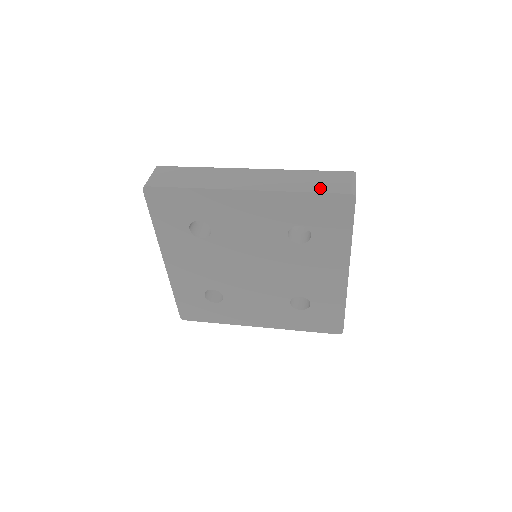
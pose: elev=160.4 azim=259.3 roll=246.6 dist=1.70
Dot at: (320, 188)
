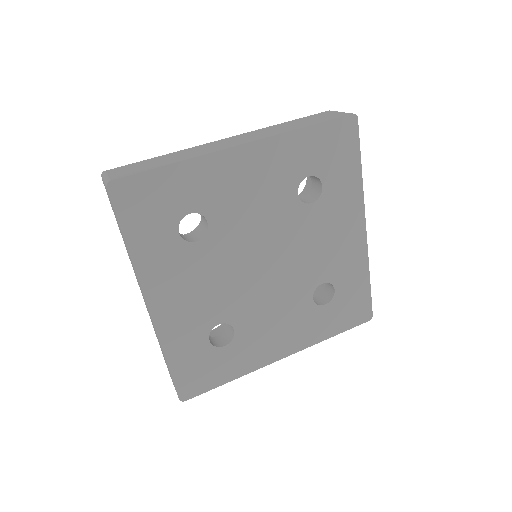
Dot at: (318, 121)
